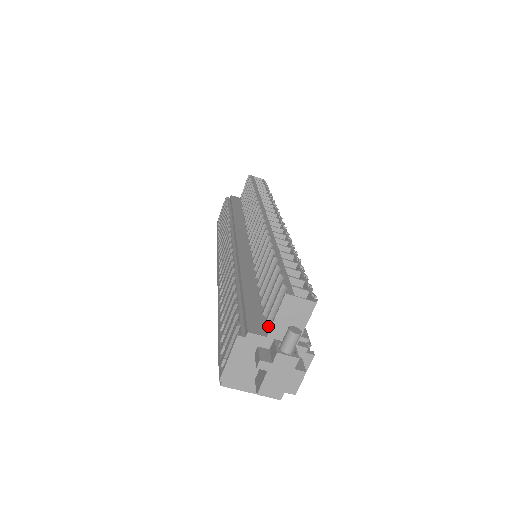
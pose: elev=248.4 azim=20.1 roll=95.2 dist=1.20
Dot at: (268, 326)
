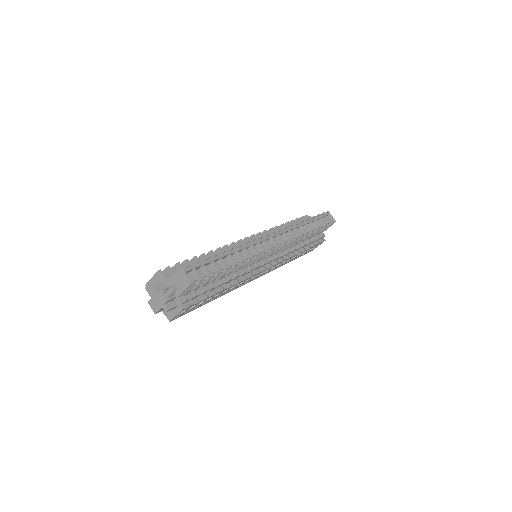
Dot at: occluded
